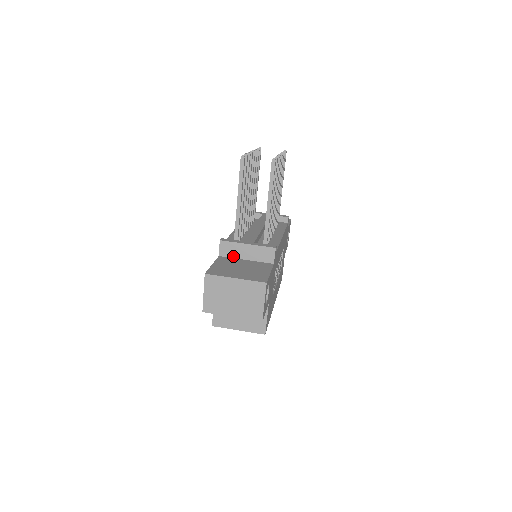
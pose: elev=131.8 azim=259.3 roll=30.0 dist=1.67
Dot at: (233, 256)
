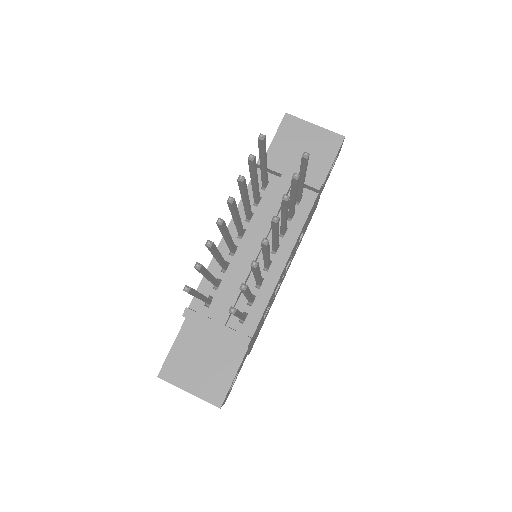
Dot at: occluded
